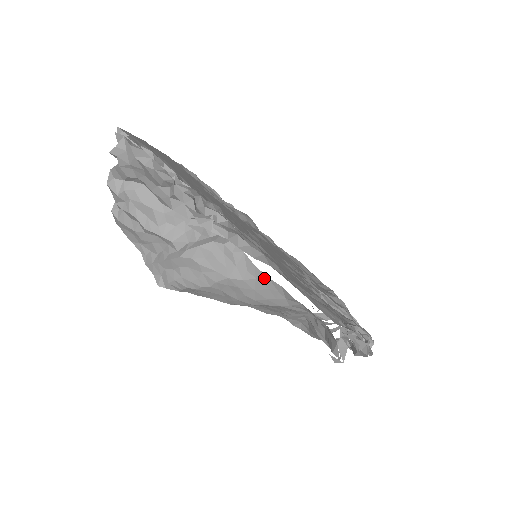
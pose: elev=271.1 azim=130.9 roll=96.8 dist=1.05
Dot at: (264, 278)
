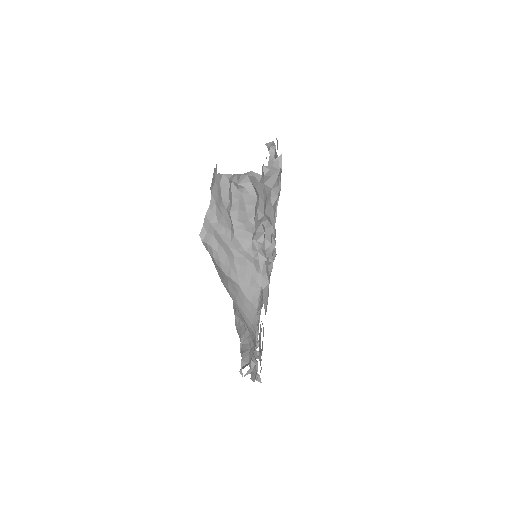
Dot at: (255, 308)
